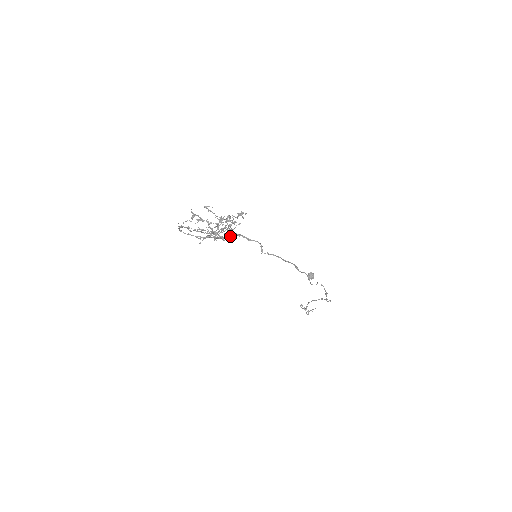
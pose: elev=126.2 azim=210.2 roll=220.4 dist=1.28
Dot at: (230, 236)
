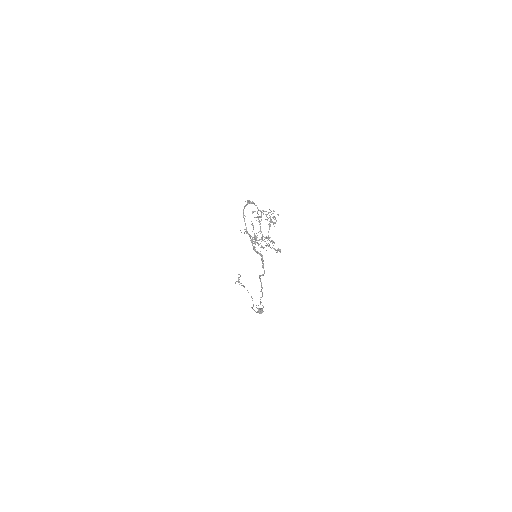
Dot at: (258, 253)
